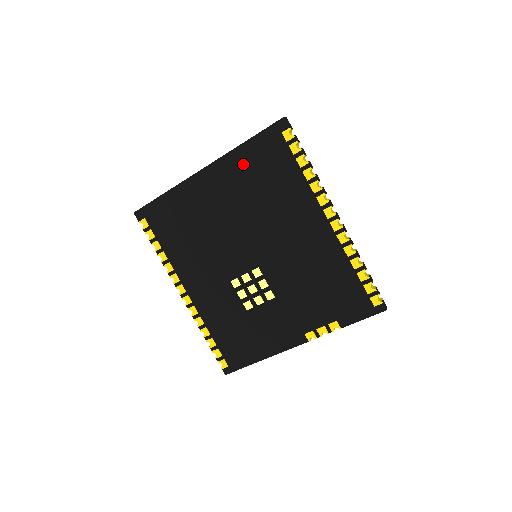
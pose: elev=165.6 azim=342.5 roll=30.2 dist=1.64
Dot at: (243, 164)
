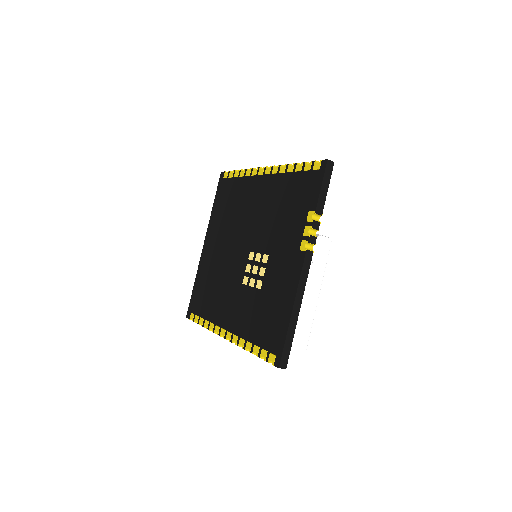
Dot at: (217, 215)
